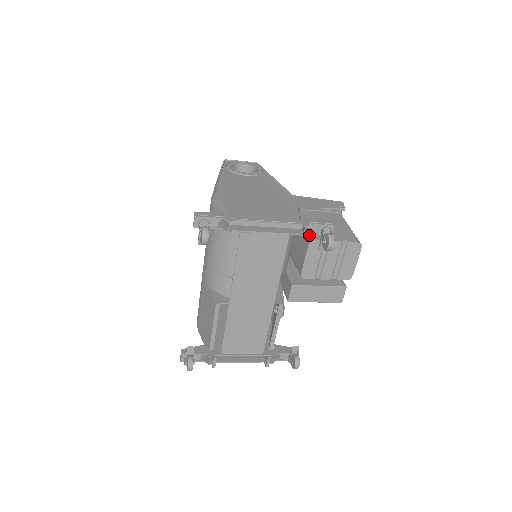
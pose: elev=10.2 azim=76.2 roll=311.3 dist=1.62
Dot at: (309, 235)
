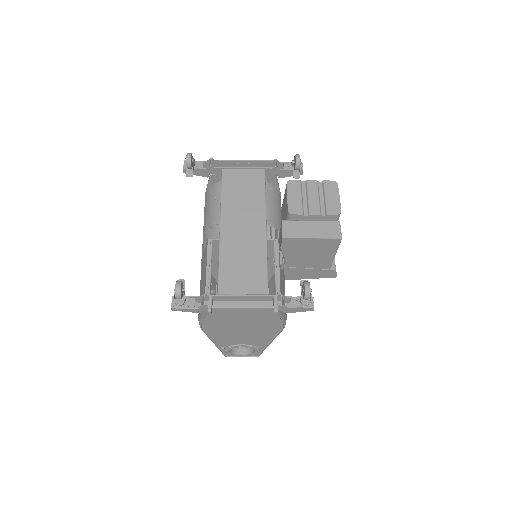
Dot at: occluded
